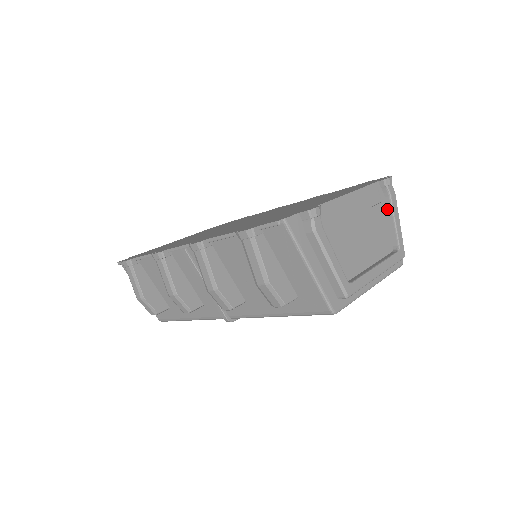
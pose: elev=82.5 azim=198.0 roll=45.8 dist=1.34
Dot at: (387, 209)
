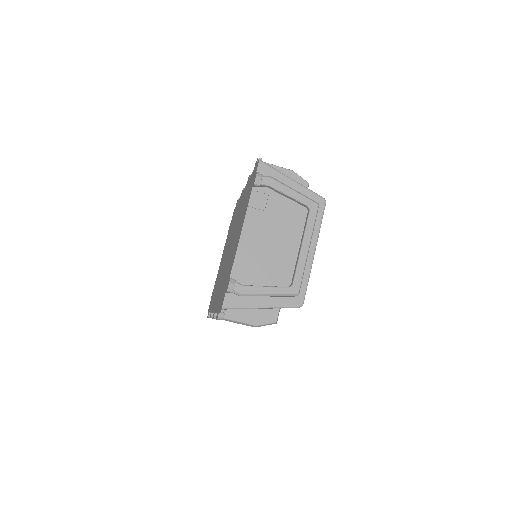
Dot at: (277, 192)
